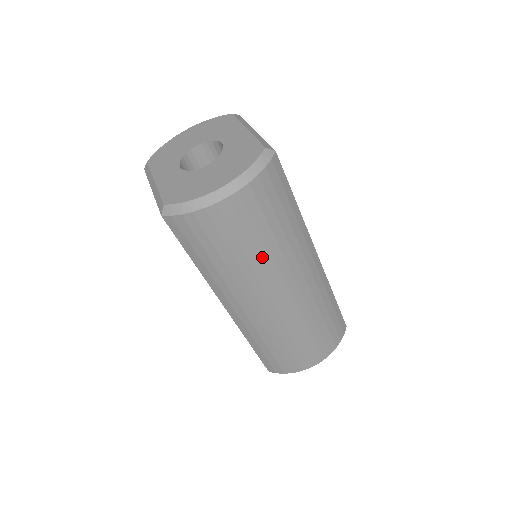
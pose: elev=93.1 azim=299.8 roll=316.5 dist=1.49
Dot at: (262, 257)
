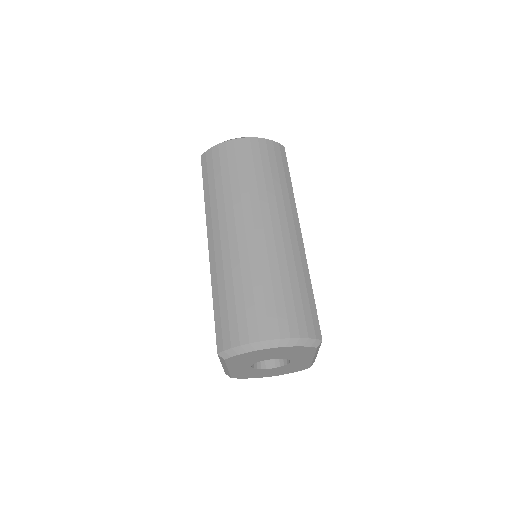
Dot at: (250, 185)
